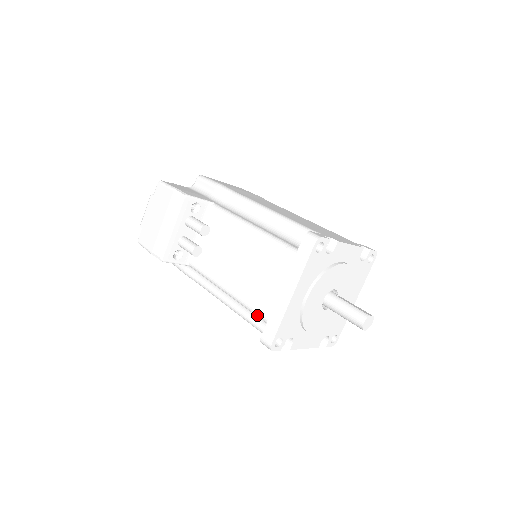
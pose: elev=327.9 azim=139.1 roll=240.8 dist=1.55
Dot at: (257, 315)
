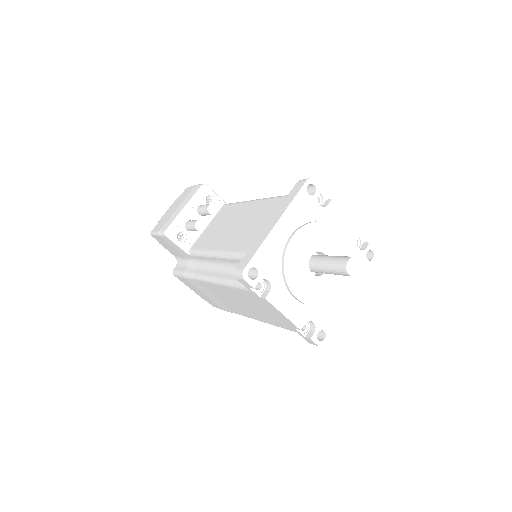
Dot at: (238, 254)
